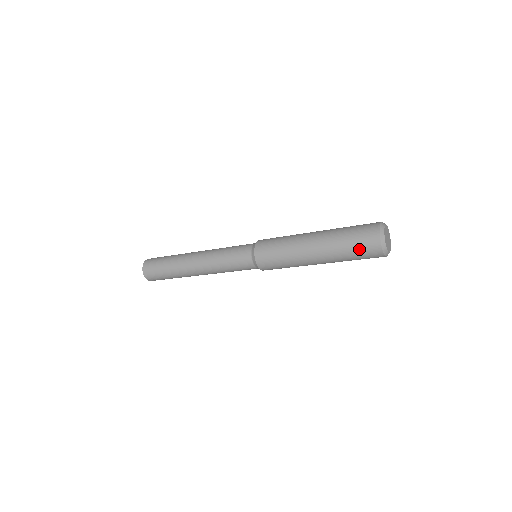
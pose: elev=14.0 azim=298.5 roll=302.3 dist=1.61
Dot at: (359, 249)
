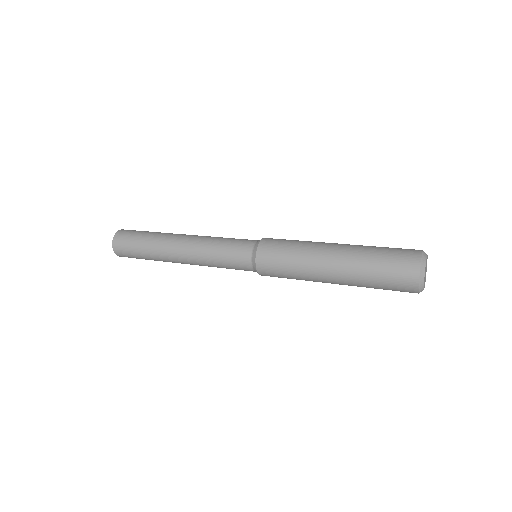
Dot at: (390, 266)
